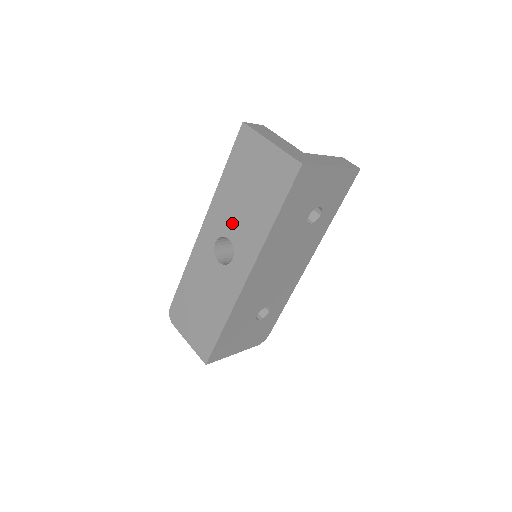
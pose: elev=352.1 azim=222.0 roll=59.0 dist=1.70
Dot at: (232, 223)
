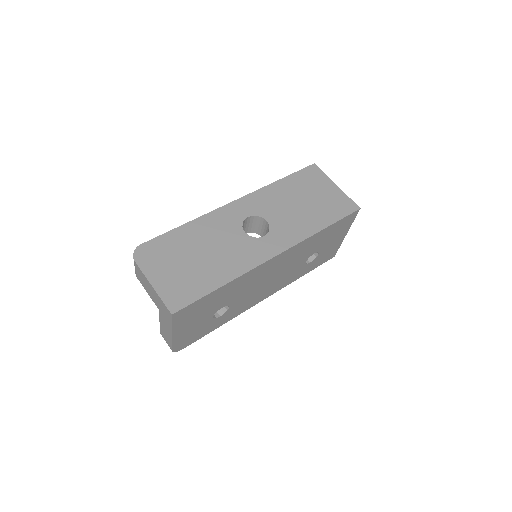
Dot at: (276, 212)
